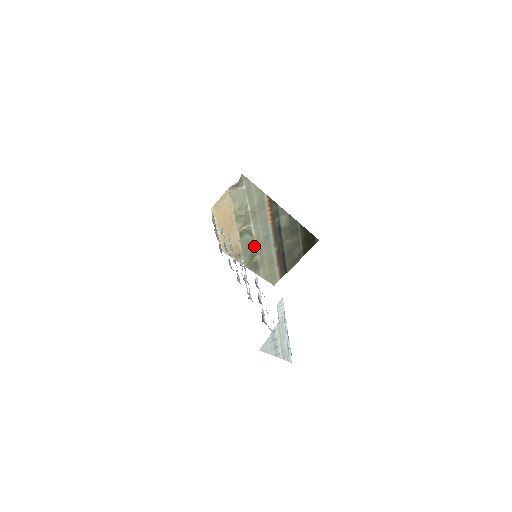
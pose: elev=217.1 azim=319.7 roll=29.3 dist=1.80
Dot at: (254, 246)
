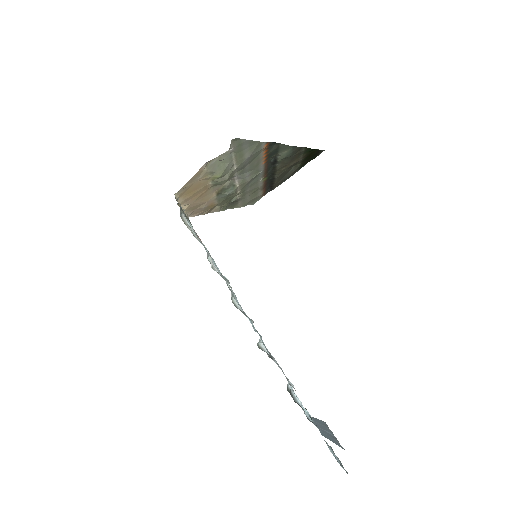
Dot at: (236, 193)
